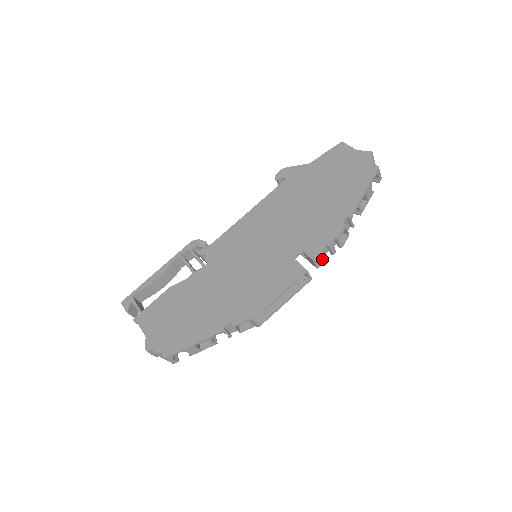
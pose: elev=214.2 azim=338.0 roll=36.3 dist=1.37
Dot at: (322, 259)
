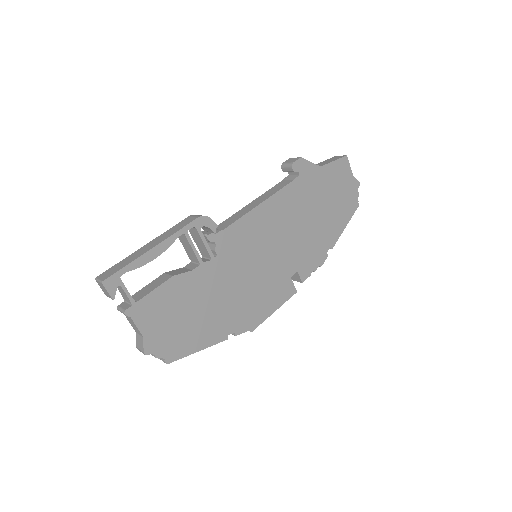
Dot at: occluded
